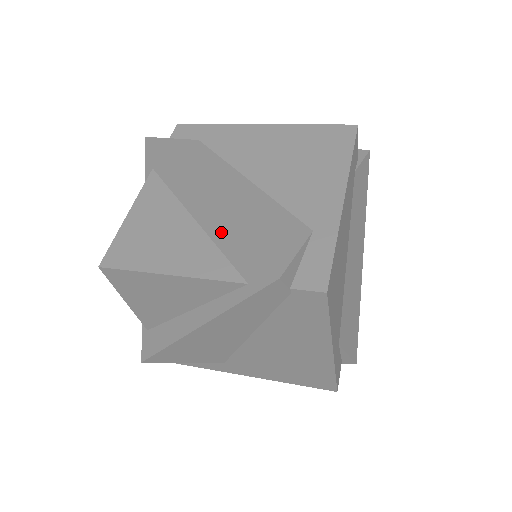
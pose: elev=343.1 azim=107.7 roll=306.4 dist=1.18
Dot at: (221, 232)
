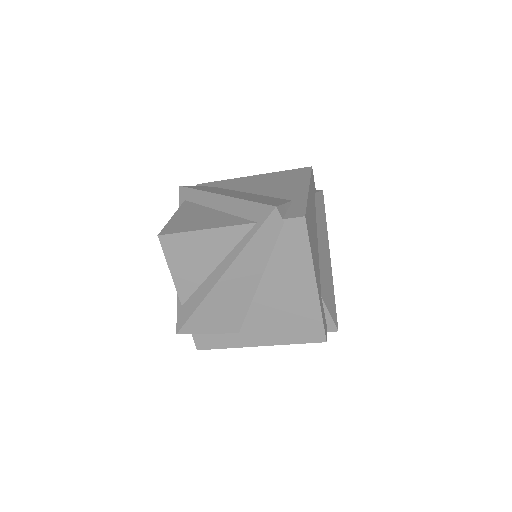
Dot at: (236, 206)
